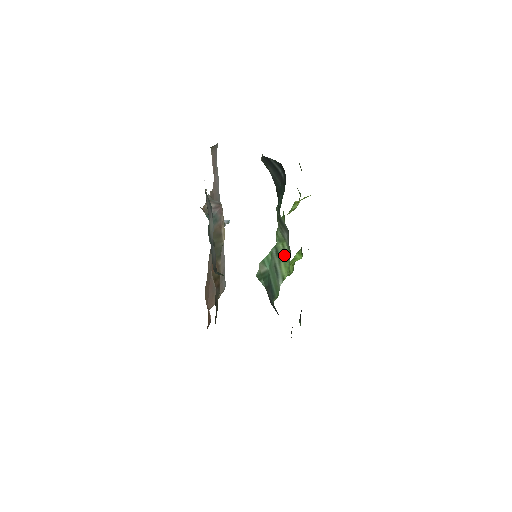
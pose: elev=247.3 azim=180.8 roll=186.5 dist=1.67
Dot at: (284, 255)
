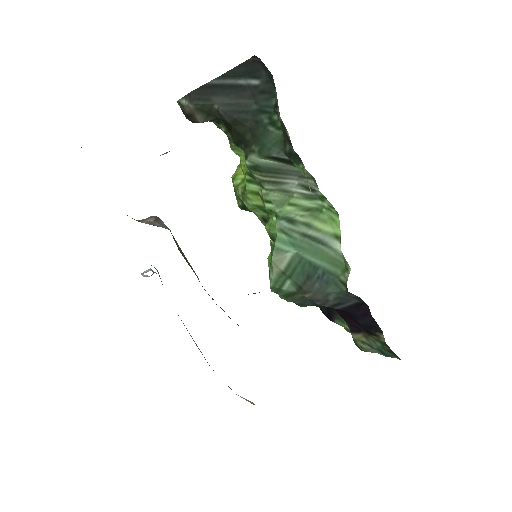
Dot at: (307, 212)
